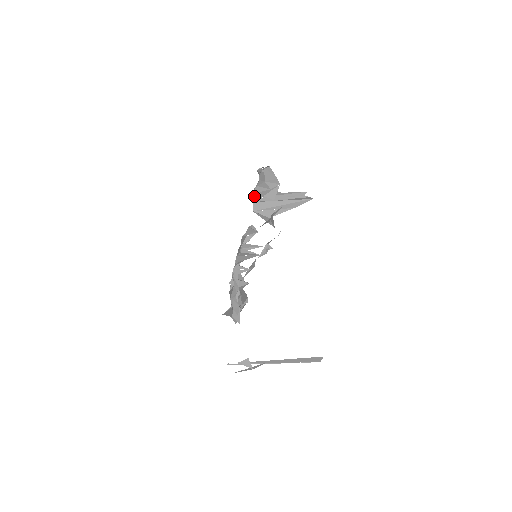
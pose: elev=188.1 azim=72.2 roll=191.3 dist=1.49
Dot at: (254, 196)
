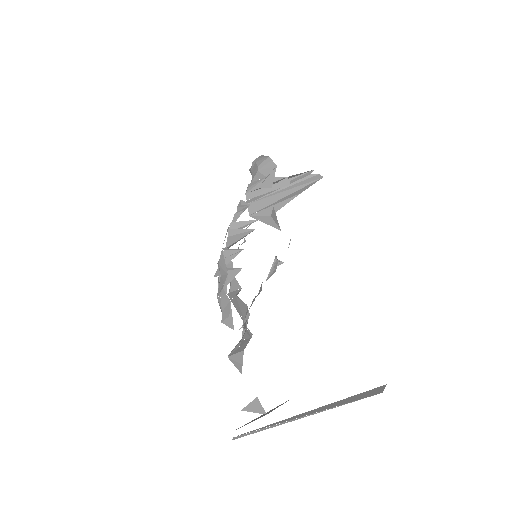
Dot at: (248, 197)
